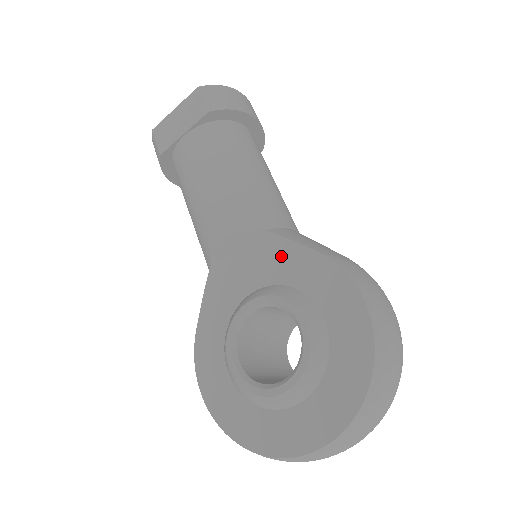
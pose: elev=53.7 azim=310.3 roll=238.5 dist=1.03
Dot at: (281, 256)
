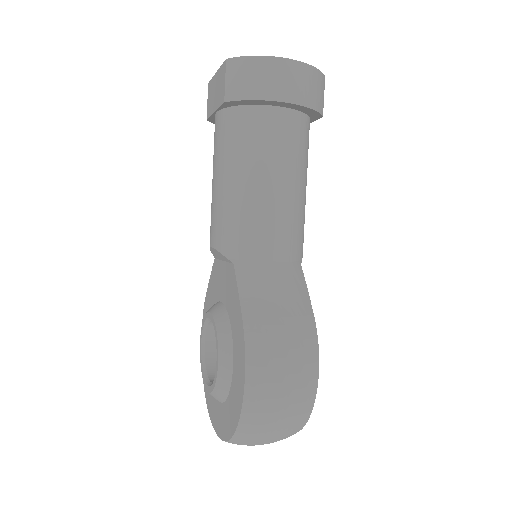
Dot at: (232, 293)
